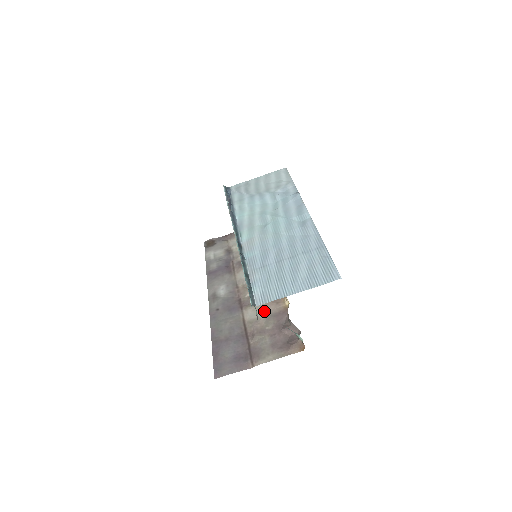
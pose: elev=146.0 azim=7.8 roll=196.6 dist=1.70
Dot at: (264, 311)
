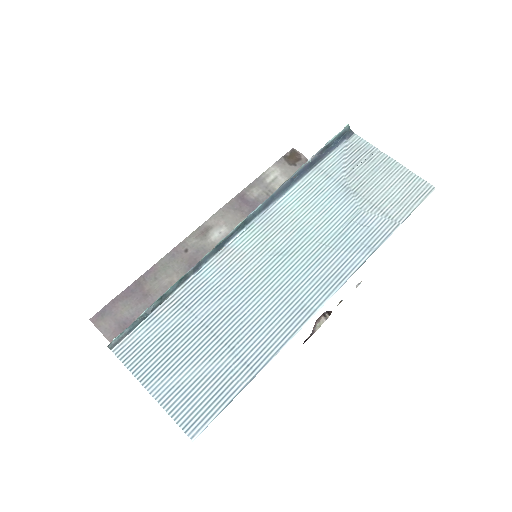
Dot at: occluded
